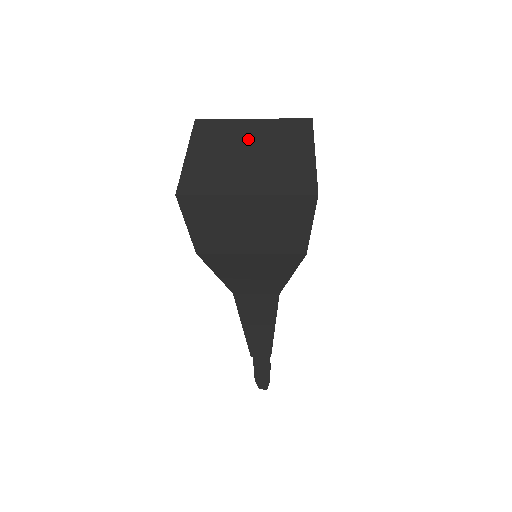
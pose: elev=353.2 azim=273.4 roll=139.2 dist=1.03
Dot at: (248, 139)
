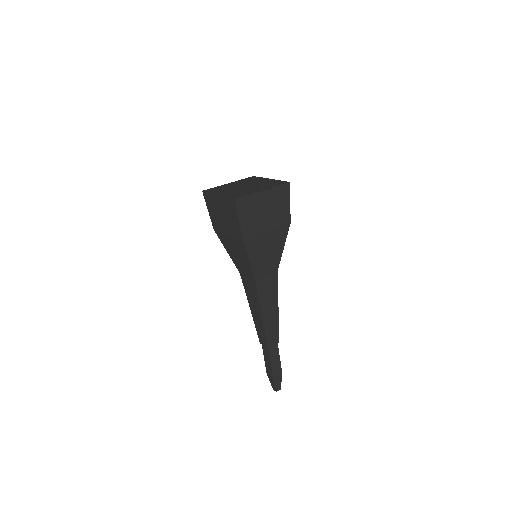
Dot at: (254, 183)
